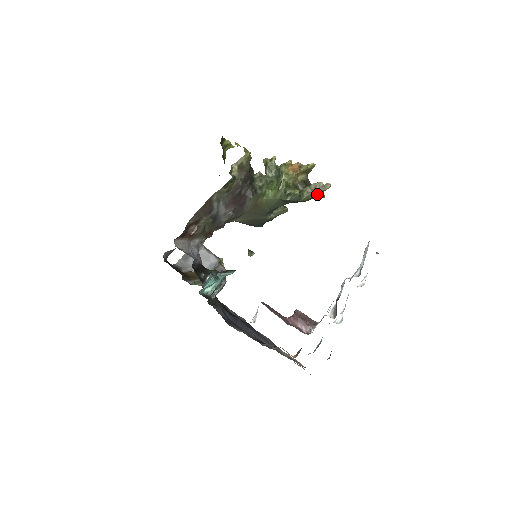
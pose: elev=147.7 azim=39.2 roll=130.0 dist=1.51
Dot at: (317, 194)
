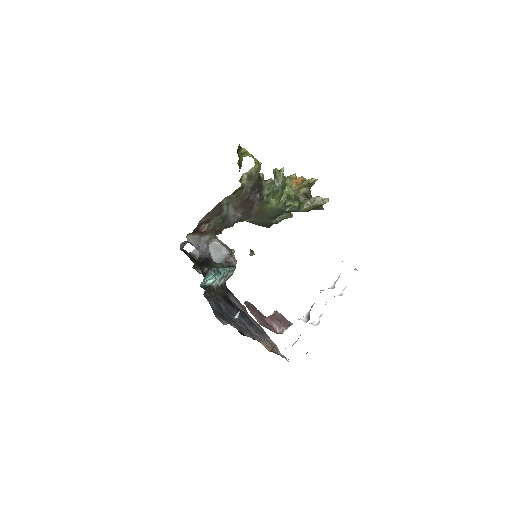
Dot at: (316, 207)
